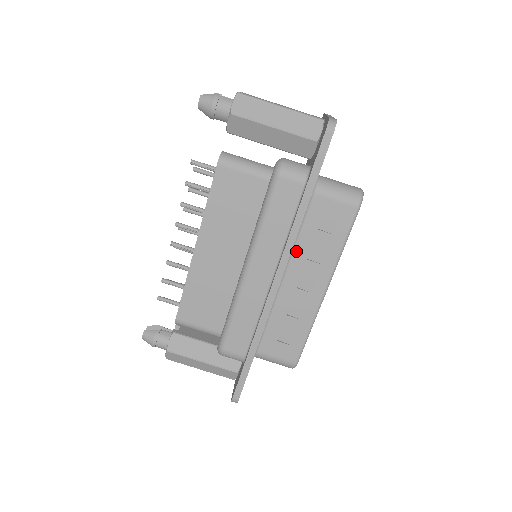
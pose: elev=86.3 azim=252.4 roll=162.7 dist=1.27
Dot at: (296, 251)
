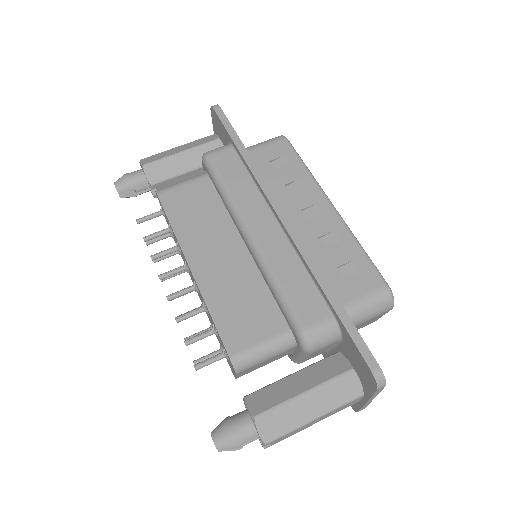
Dot at: (275, 195)
